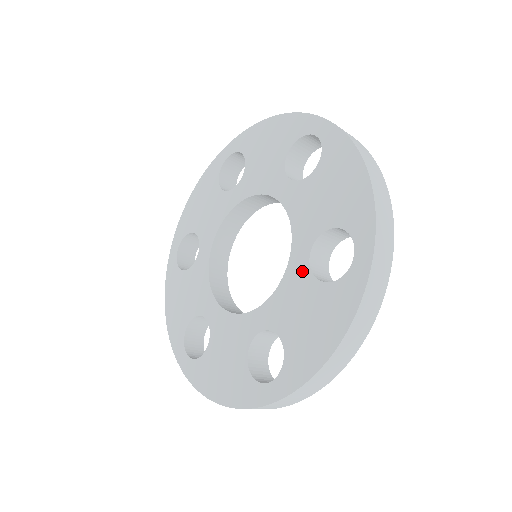
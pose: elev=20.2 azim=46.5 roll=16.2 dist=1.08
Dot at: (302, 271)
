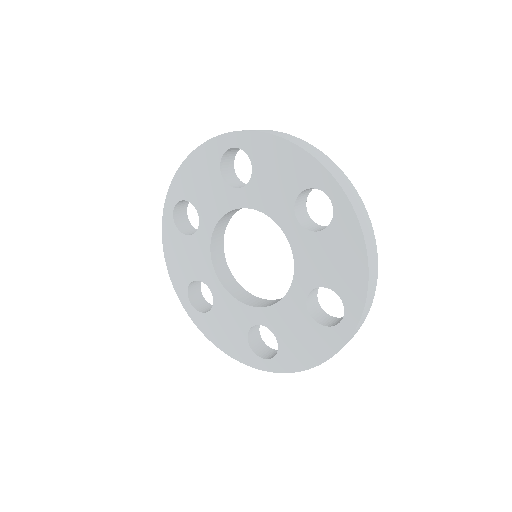
Dot at: (302, 236)
